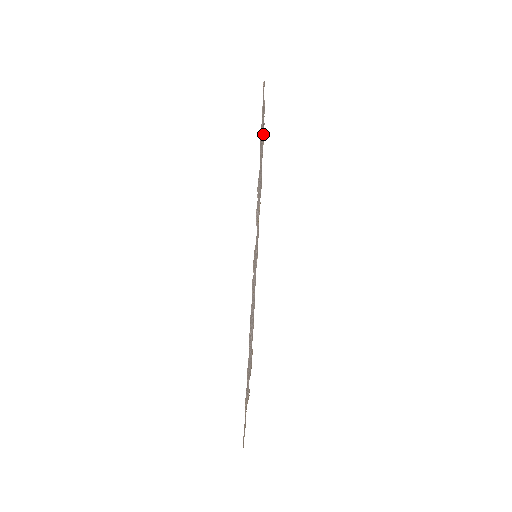
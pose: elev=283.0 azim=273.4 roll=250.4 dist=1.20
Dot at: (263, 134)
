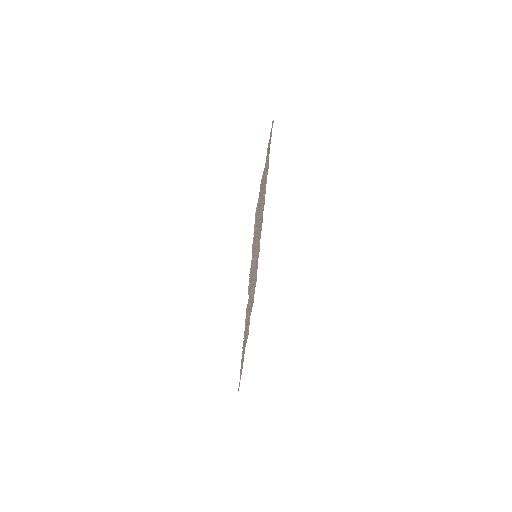
Dot at: occluded
